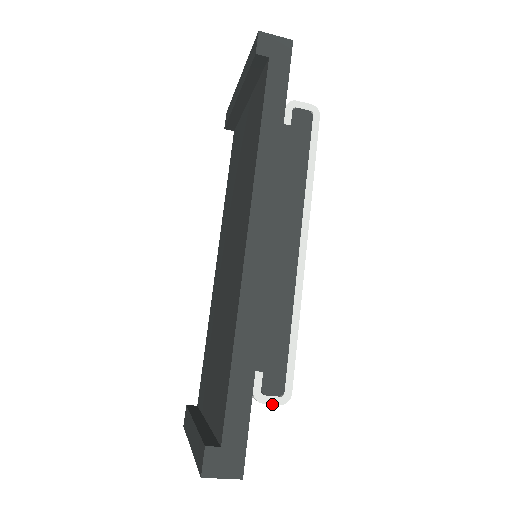
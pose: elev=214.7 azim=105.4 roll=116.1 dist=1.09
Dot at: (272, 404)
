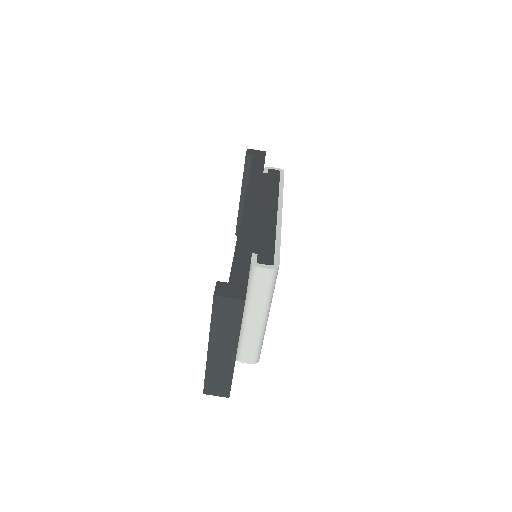
Dot at: (265, 268)
